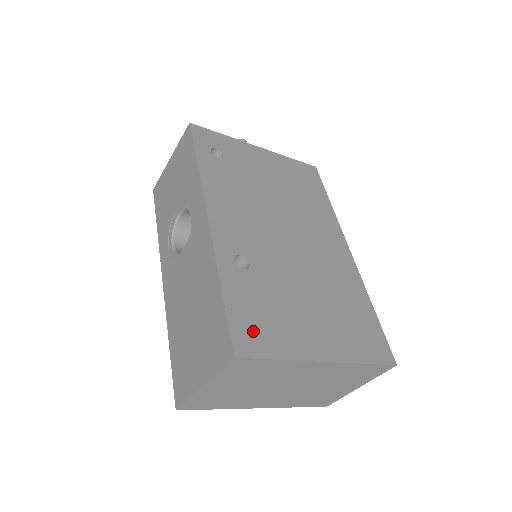
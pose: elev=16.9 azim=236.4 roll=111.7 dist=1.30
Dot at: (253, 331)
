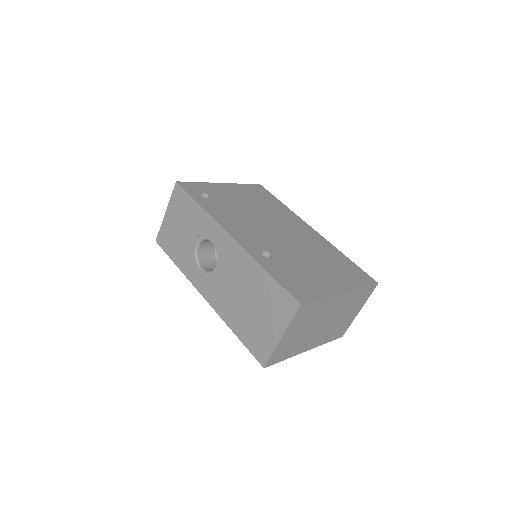
Dot at: (299, 289)
